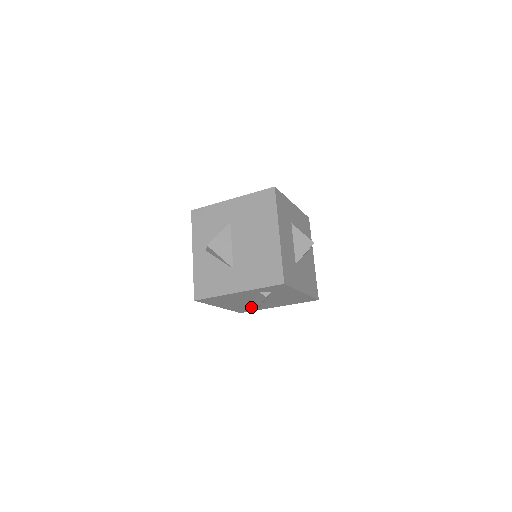
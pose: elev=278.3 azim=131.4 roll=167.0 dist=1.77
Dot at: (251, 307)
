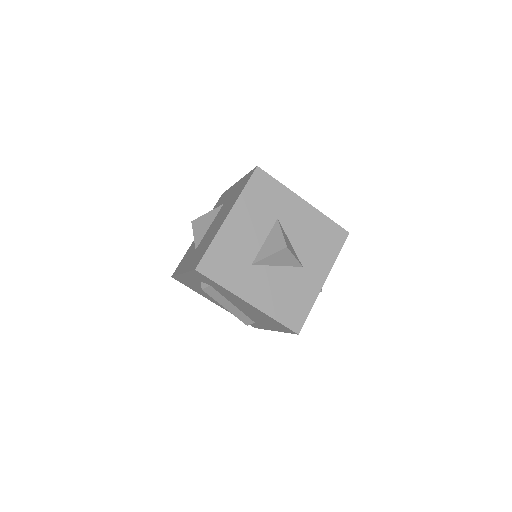
Dot at: occluded
